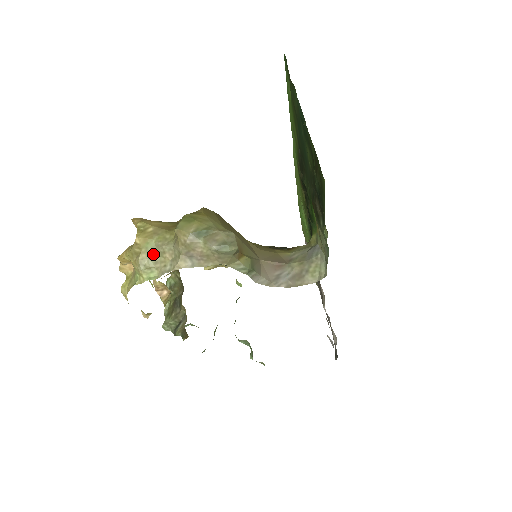
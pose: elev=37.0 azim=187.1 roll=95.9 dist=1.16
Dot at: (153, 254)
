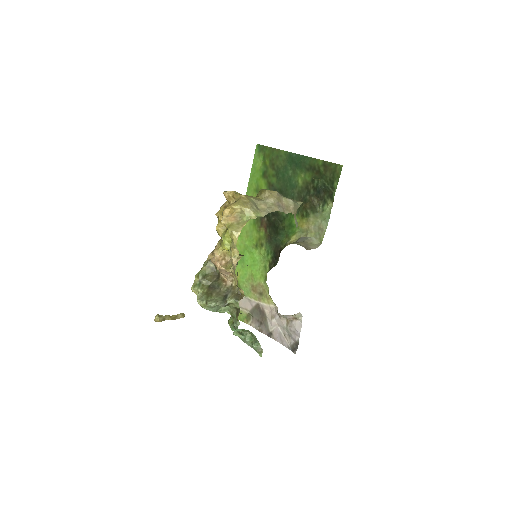
Dot at: (255, 204)
